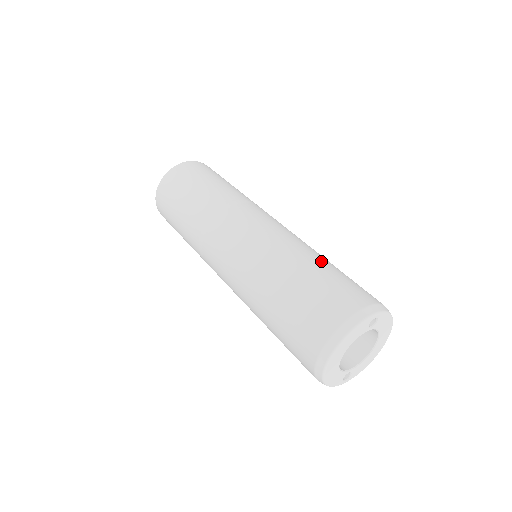
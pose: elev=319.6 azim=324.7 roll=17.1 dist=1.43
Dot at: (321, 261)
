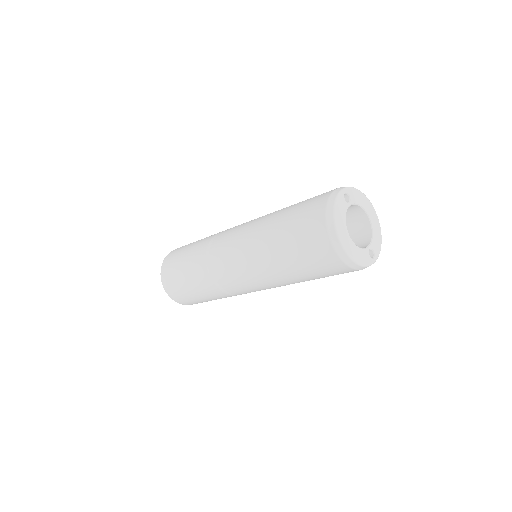
Dot at: occluded
